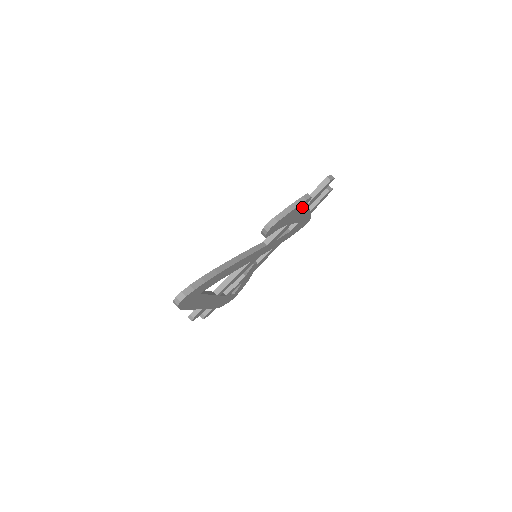
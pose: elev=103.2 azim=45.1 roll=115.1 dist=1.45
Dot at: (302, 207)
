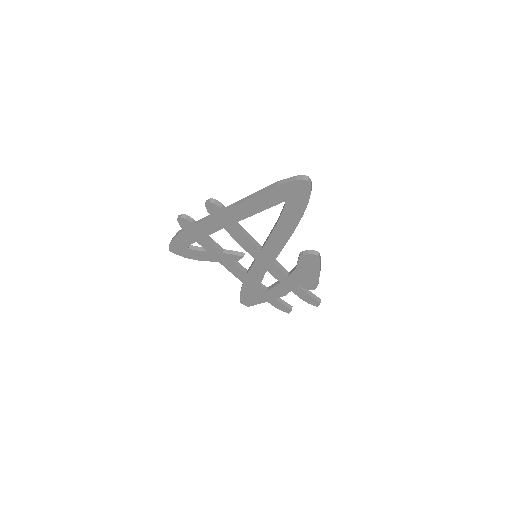
Dot at: (306, 284)
